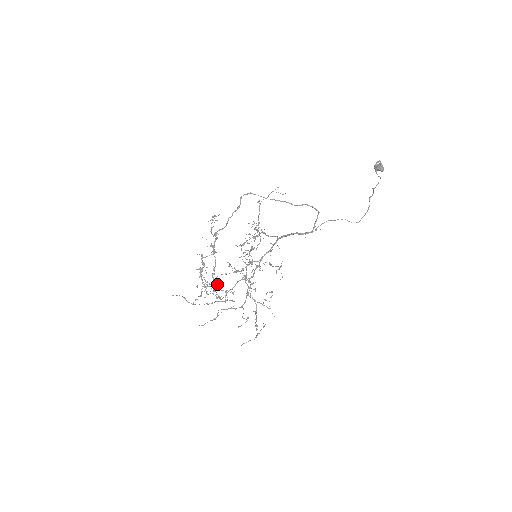
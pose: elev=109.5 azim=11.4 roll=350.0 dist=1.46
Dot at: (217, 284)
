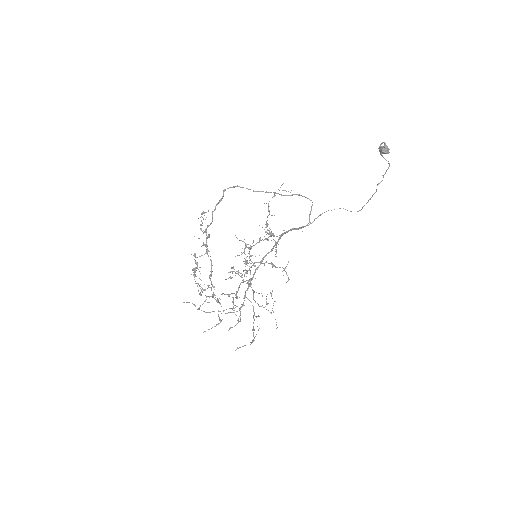
Dot at: (214, 286)
